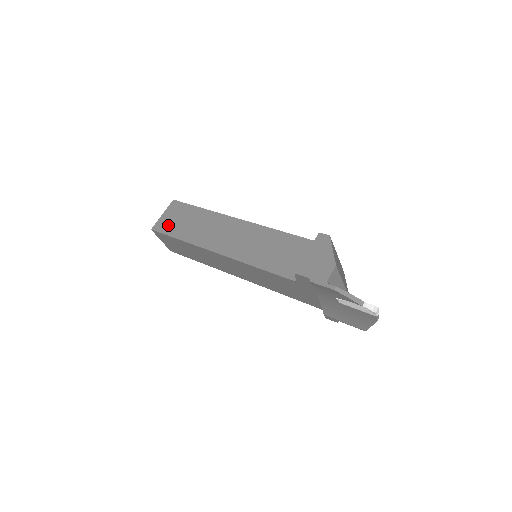
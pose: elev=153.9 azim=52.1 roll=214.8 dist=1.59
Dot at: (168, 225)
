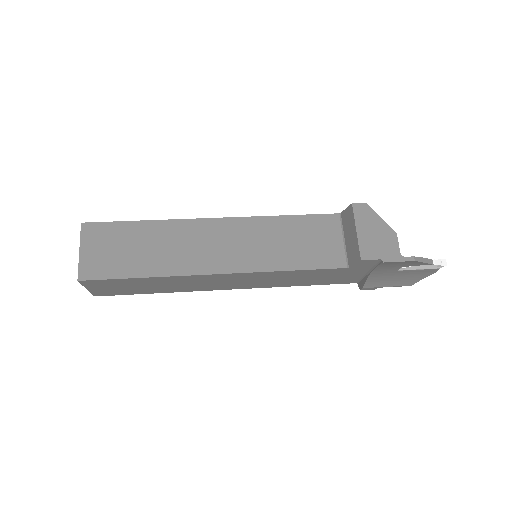
Dot at: (105, 264)
